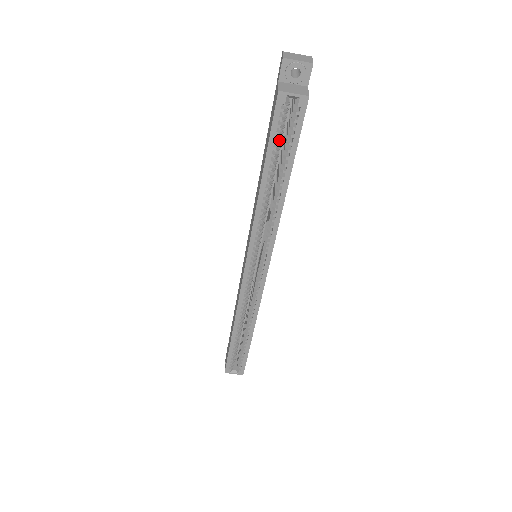
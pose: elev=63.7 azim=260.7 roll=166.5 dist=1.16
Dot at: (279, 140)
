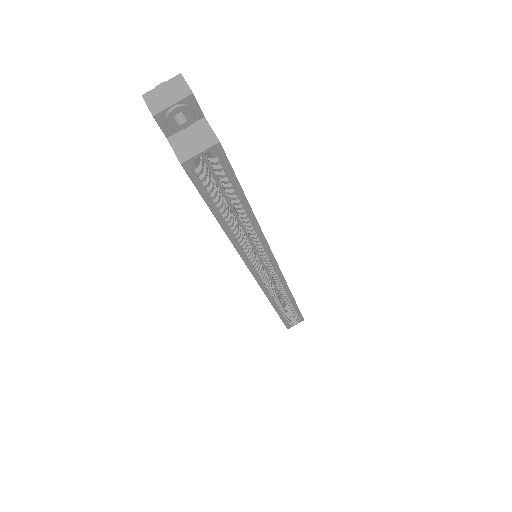
Dot at: (215, 193)
